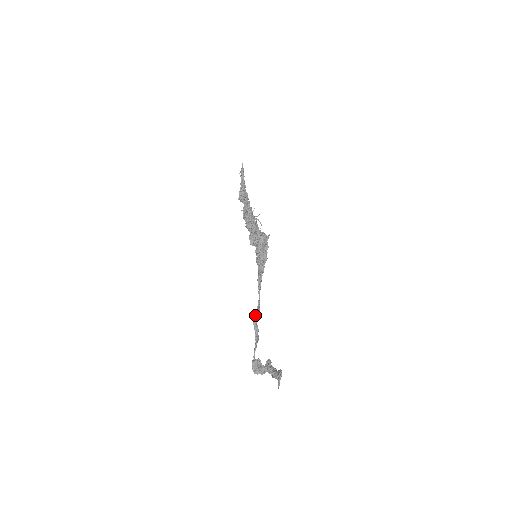
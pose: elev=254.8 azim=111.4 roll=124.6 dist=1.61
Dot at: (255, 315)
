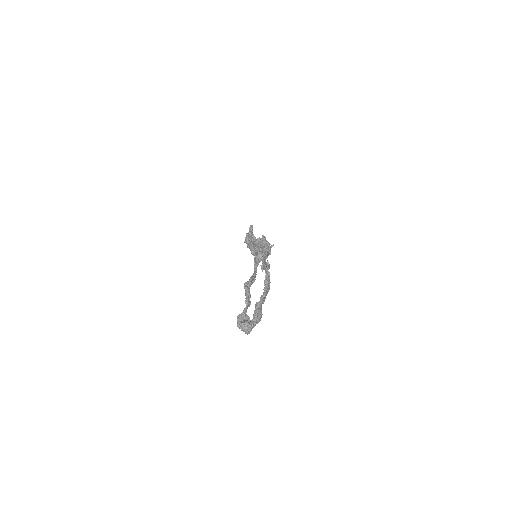
Dot at: (247, 281)
